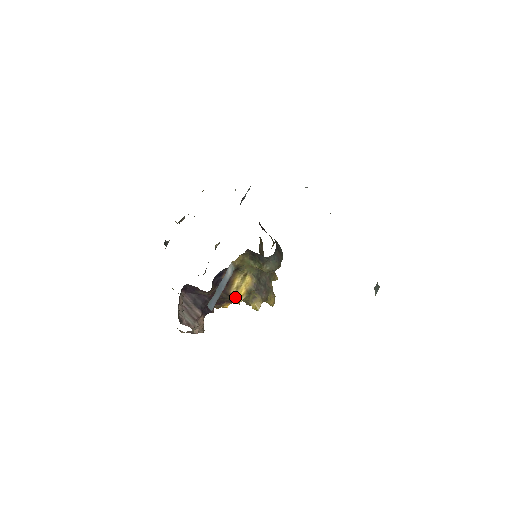
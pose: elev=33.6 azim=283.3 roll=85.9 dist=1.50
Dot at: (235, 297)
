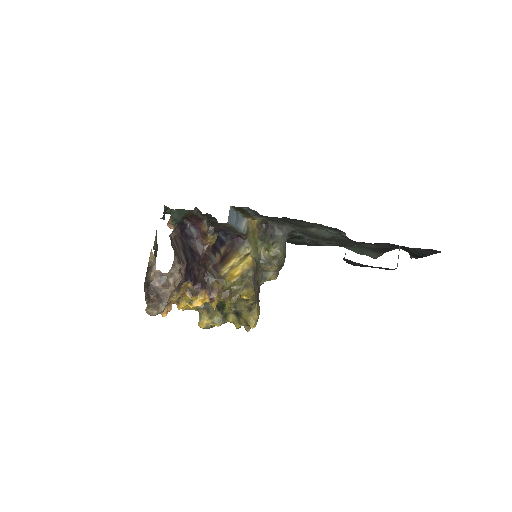
Dot at: (226, 276)
